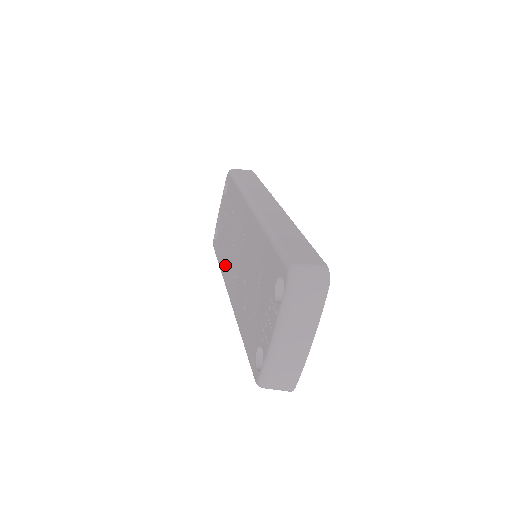
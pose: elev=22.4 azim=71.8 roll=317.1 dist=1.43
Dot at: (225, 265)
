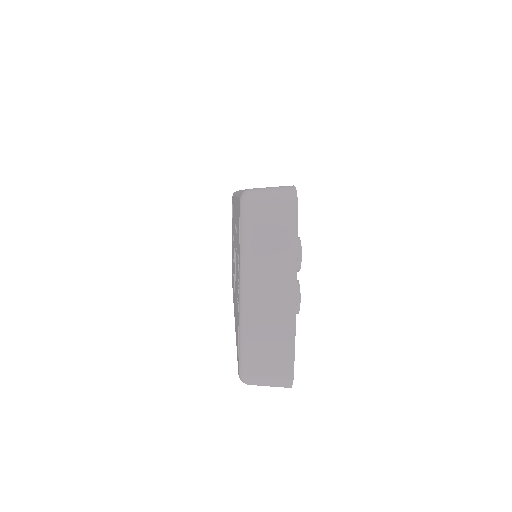
Dot at: (233, 286)
